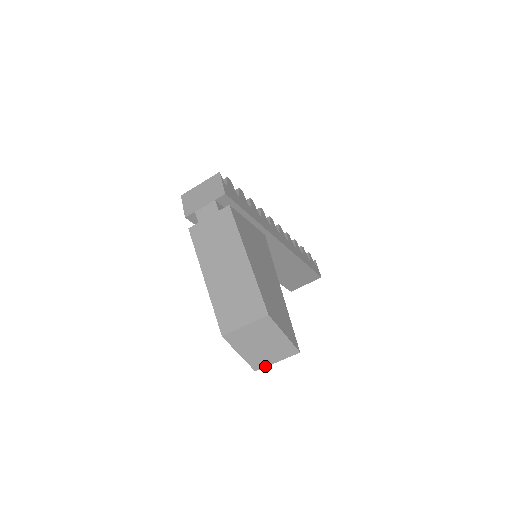
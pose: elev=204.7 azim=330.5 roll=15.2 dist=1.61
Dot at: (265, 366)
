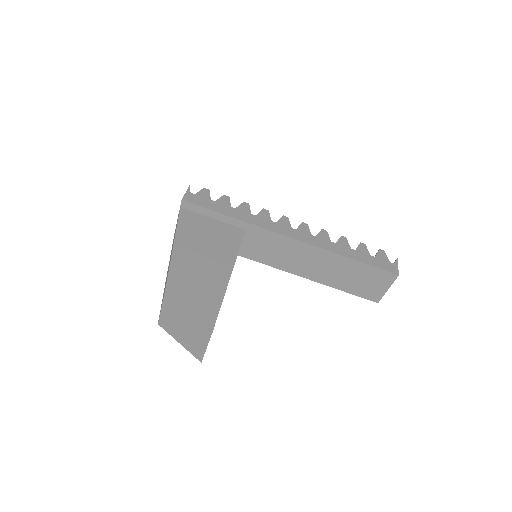
Dot at: (203, 355)
